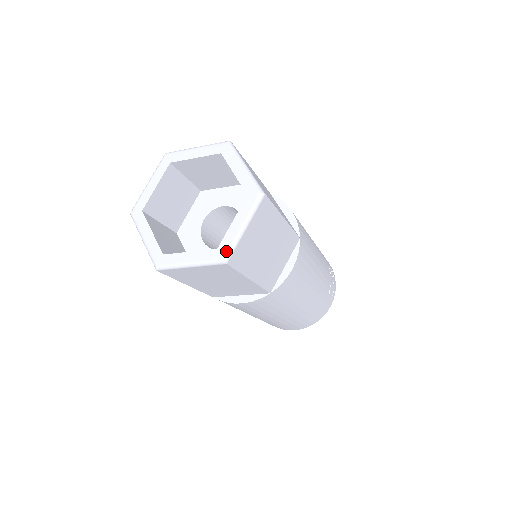
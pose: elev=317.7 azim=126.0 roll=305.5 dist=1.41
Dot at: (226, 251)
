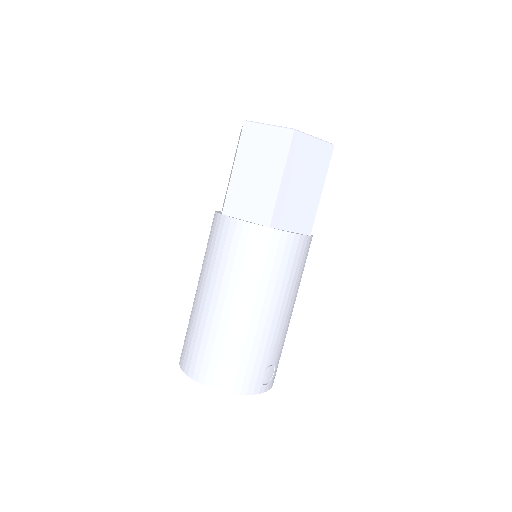
Dot at: (298, 130)
